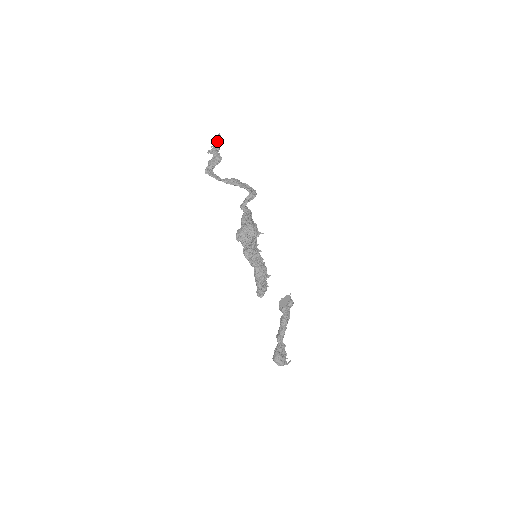
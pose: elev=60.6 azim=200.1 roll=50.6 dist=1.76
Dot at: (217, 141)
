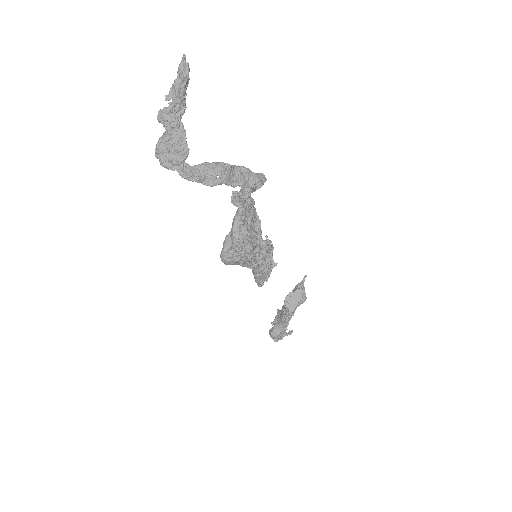
Dot at: (179, 86)
